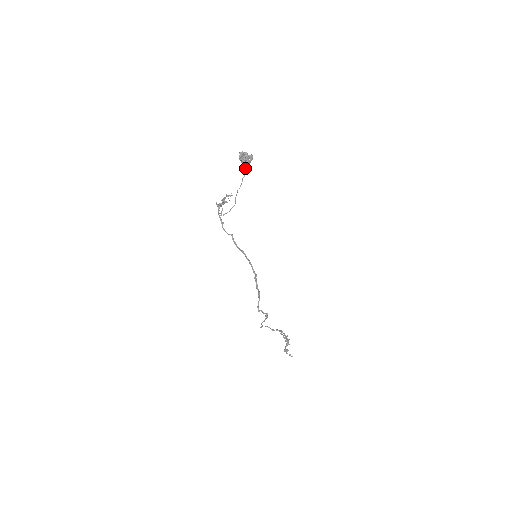
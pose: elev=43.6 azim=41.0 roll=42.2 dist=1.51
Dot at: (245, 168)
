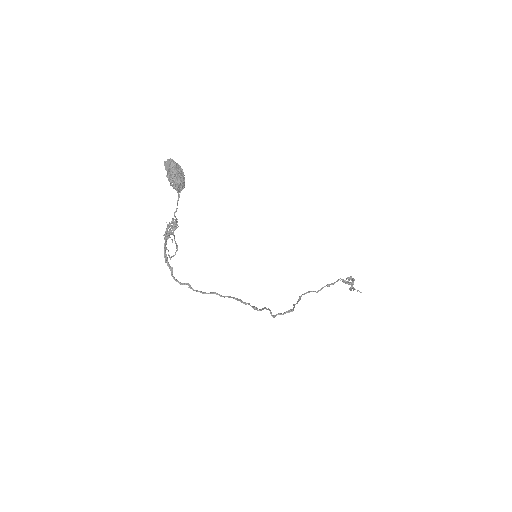
Dot at: (178, 190)
